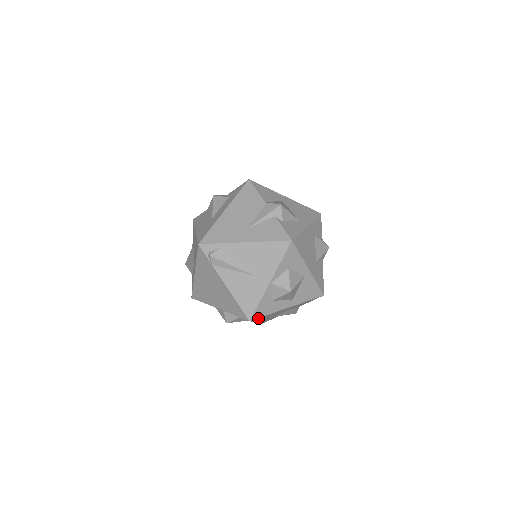
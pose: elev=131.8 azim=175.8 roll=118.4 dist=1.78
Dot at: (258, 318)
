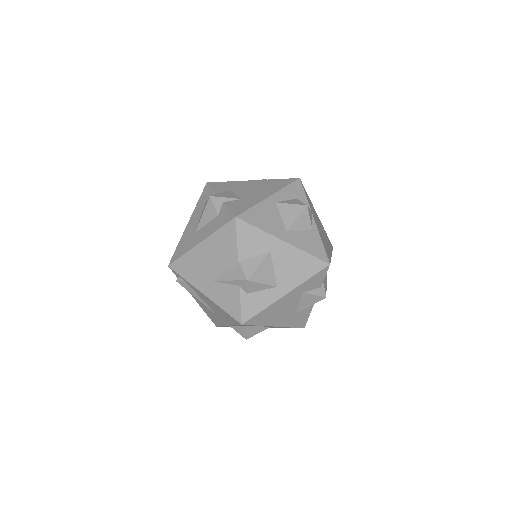
Dot at: occluded
